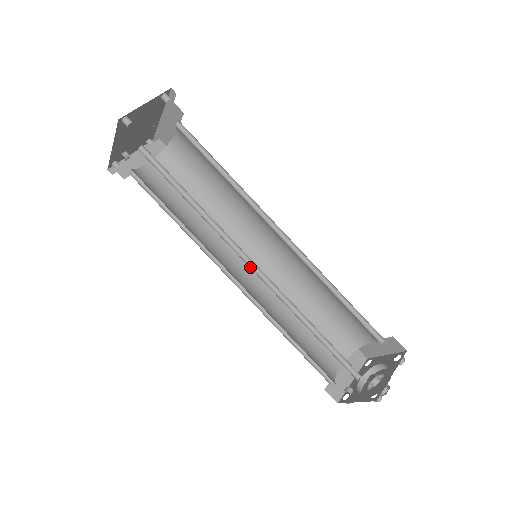
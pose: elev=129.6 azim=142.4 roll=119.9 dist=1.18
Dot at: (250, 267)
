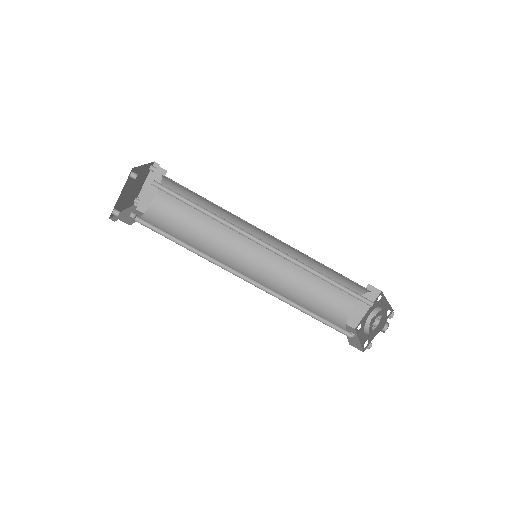
Dot at: (246, 279)
